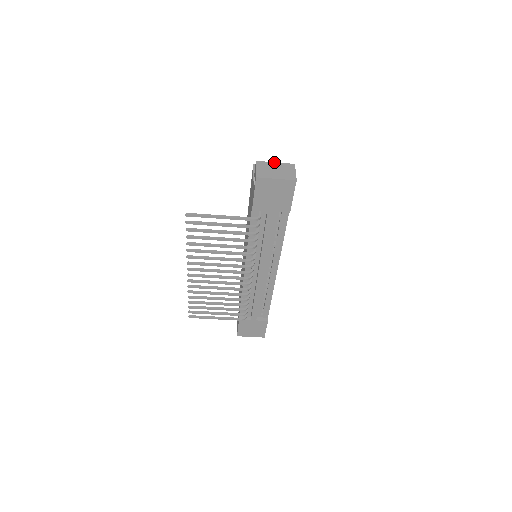
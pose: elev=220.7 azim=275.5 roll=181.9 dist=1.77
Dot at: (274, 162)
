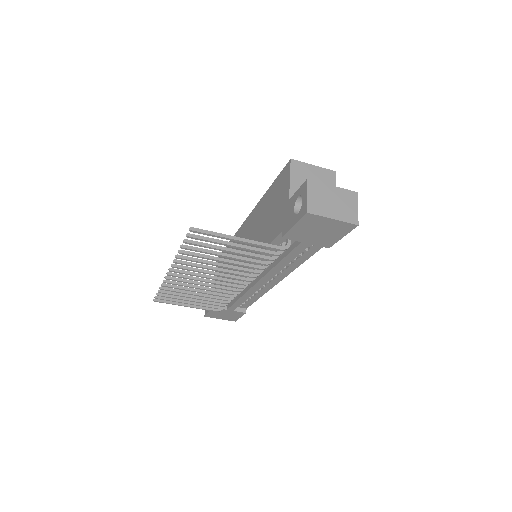
Dot at: (331, 185)
